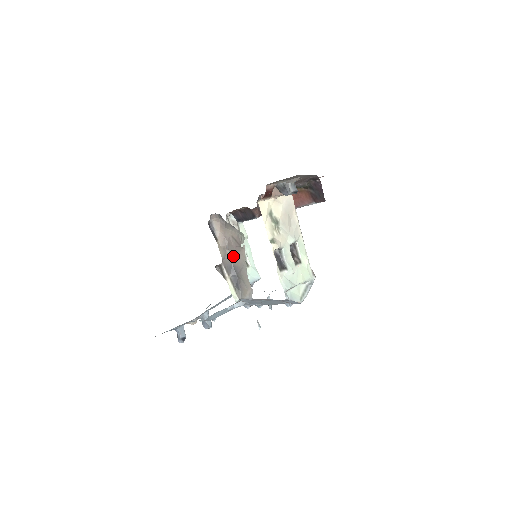
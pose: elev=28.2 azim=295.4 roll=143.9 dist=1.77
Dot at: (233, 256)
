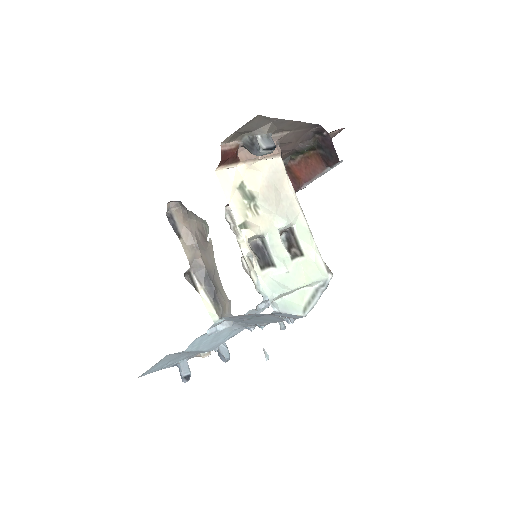
Dot at: (204, 257)
